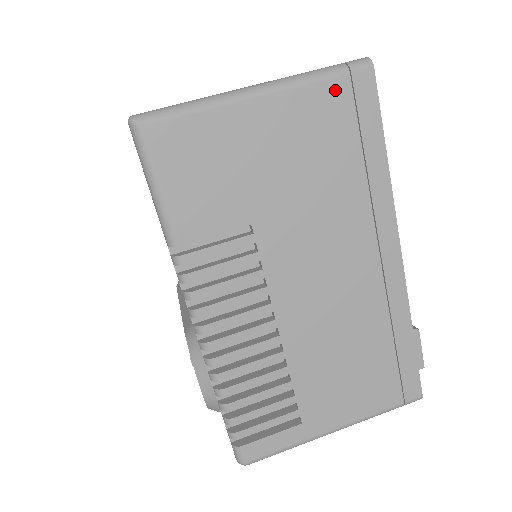
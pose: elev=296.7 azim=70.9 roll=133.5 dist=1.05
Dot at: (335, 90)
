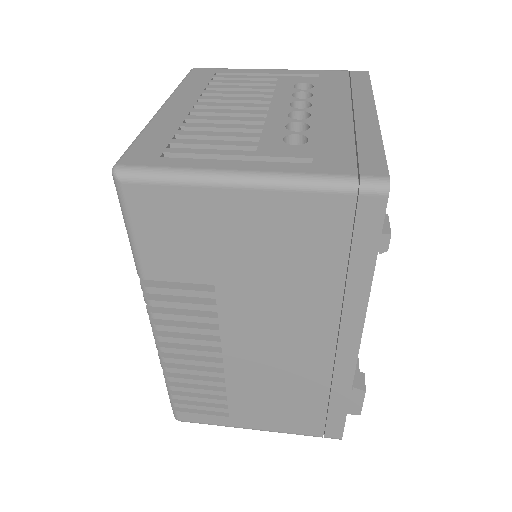
Dot at: (334, 205)
